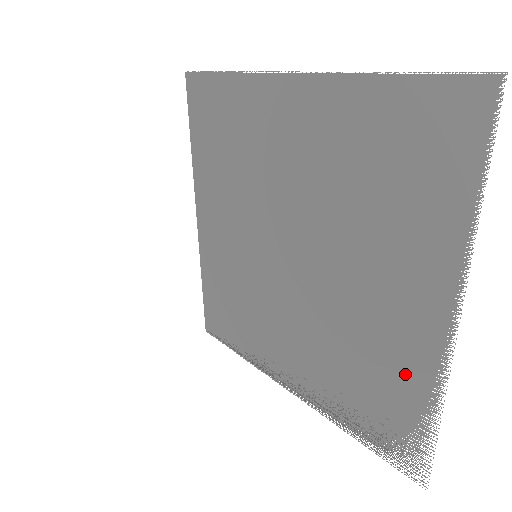
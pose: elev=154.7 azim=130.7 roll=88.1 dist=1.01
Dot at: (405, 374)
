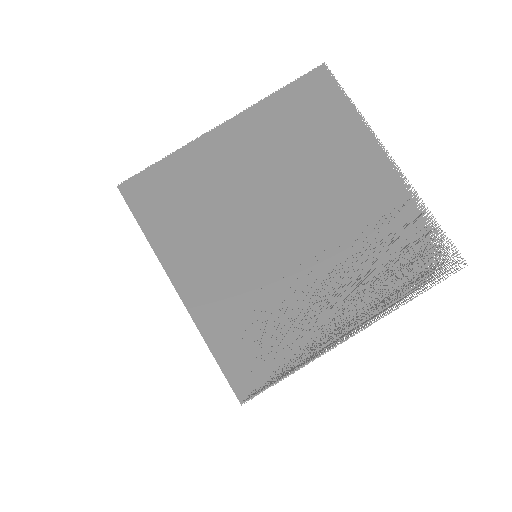
Dot at: (399, 203)
